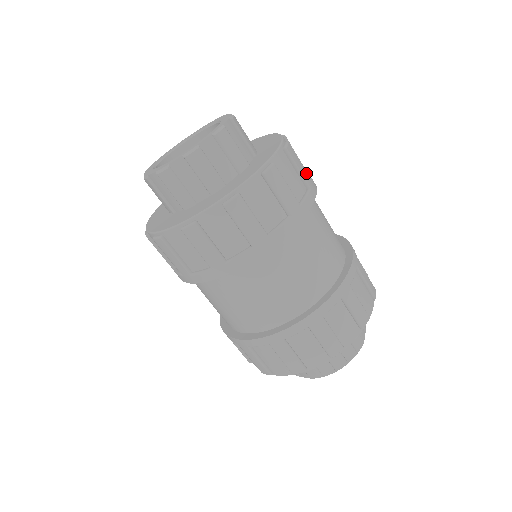
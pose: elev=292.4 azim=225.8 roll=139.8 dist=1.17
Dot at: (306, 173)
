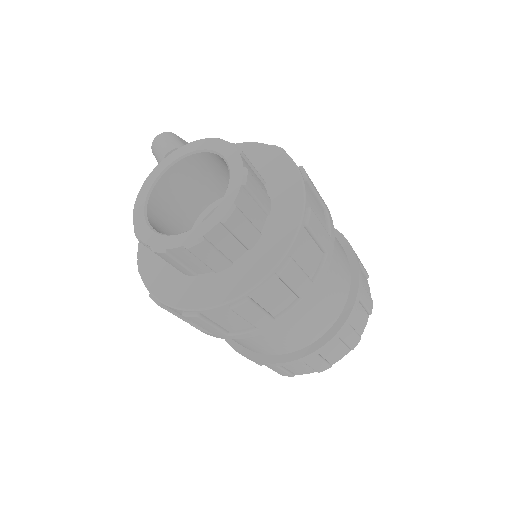
Dot at: (326, 232)
